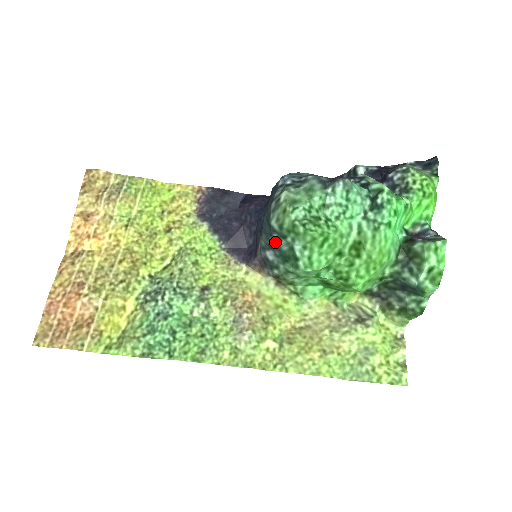
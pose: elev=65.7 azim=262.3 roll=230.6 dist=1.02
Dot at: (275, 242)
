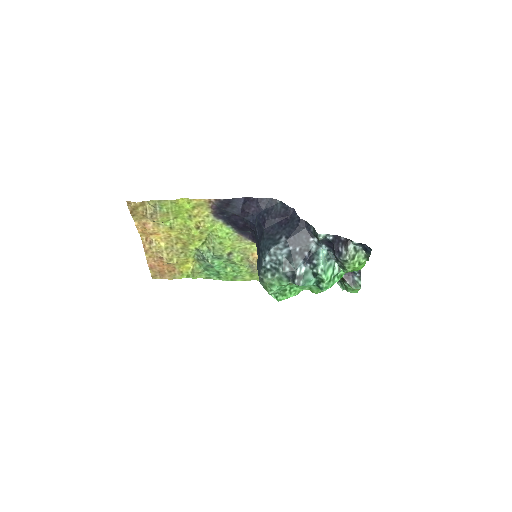
Dot at: occluded
